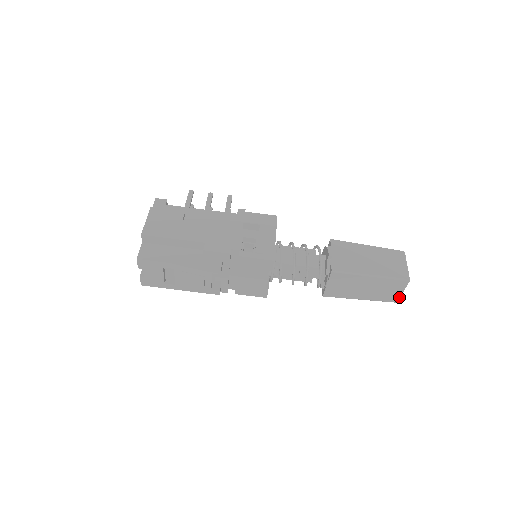
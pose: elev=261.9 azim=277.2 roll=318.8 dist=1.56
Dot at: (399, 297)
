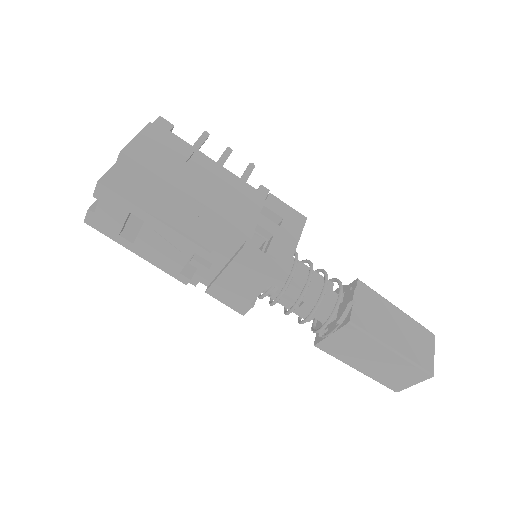
Dot at: (405, 388)
